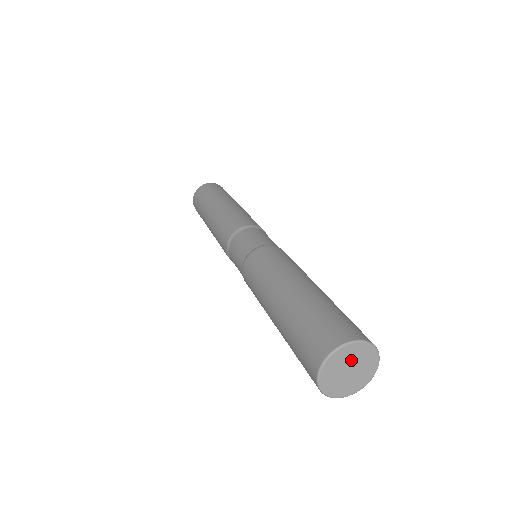
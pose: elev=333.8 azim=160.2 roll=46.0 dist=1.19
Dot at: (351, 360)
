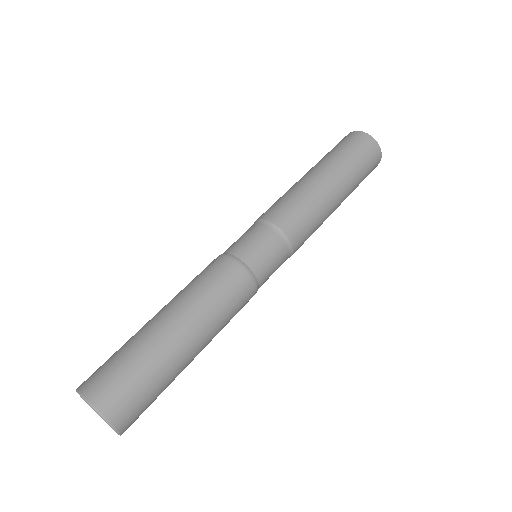
Dot at: occluded
